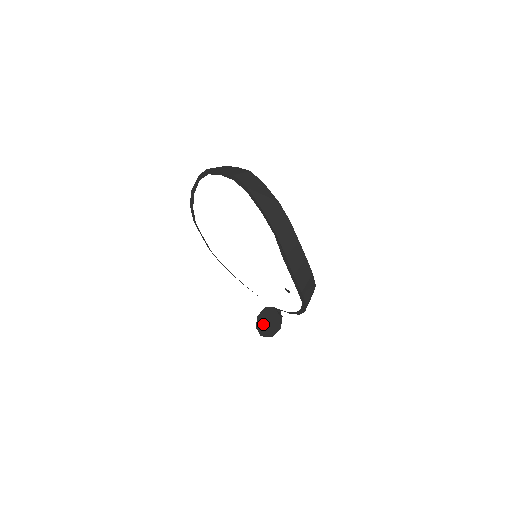
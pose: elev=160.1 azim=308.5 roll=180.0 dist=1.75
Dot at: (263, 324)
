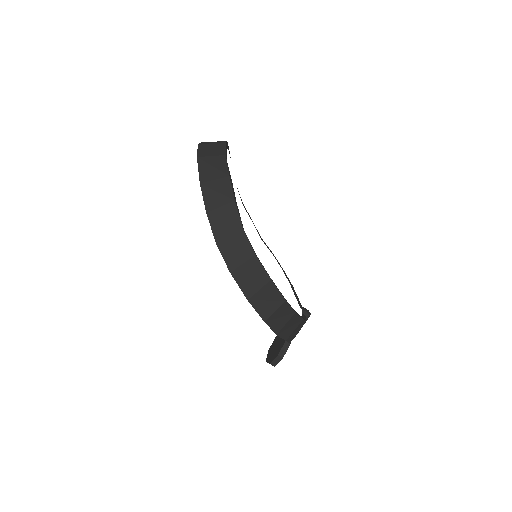
Dot at: (273, 348)
